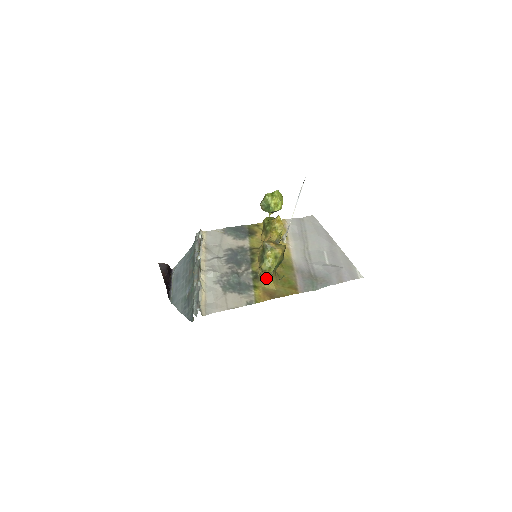
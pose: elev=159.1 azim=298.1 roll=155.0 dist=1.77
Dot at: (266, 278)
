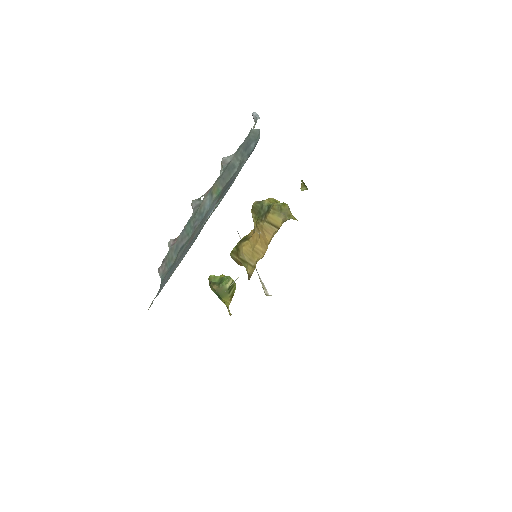
Dot at: (289, 216)
